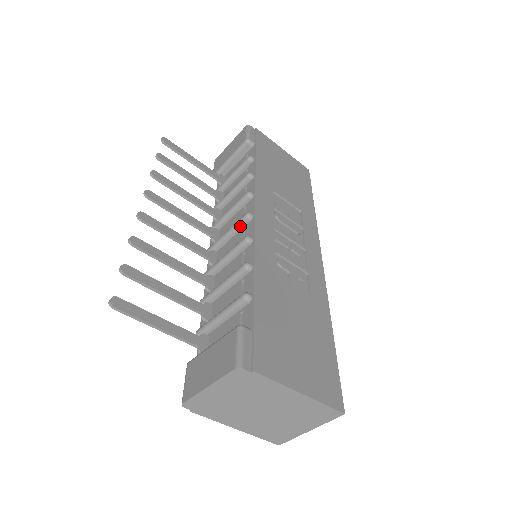
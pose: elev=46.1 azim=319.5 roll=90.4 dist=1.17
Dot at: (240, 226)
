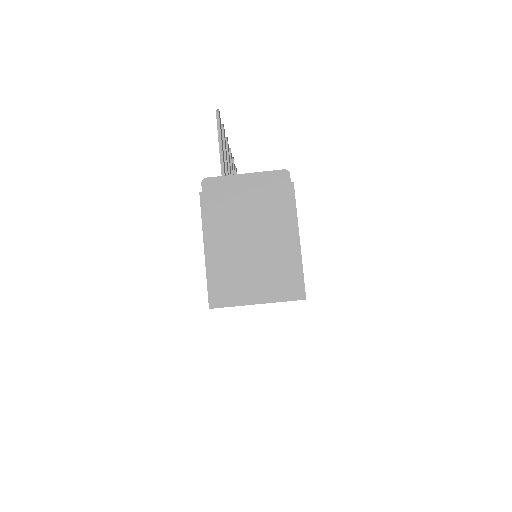
Dot at: occluded
